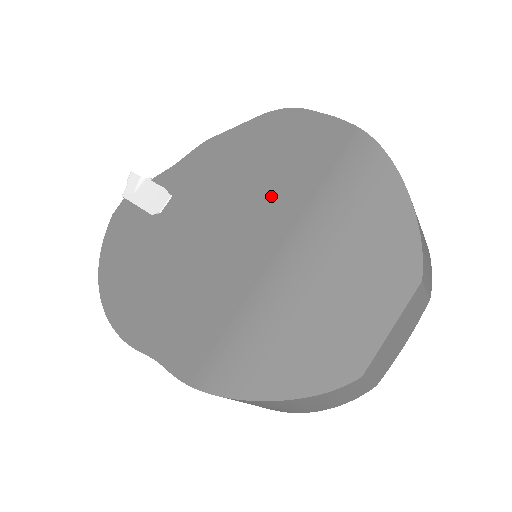
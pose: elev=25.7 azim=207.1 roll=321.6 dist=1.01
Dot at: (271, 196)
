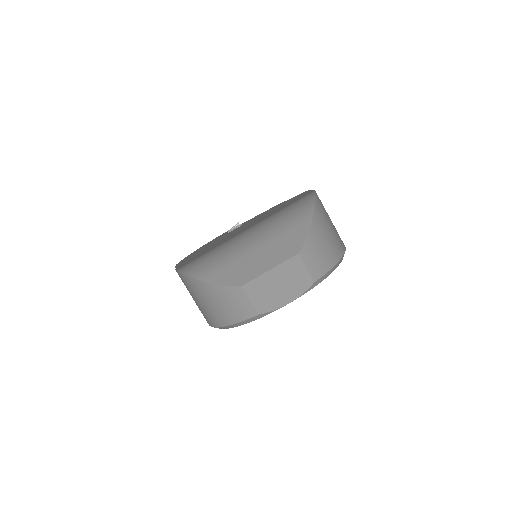
Dot at: occluded
